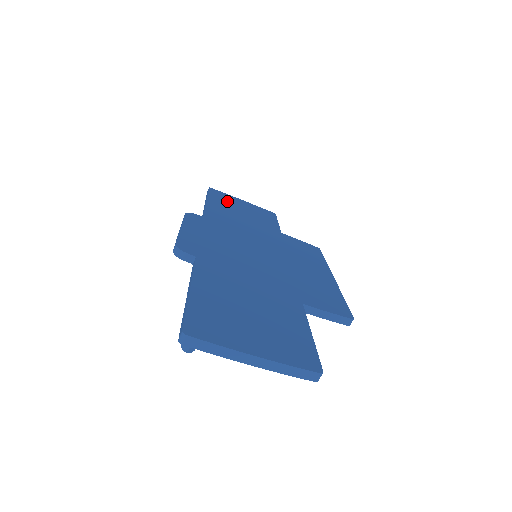
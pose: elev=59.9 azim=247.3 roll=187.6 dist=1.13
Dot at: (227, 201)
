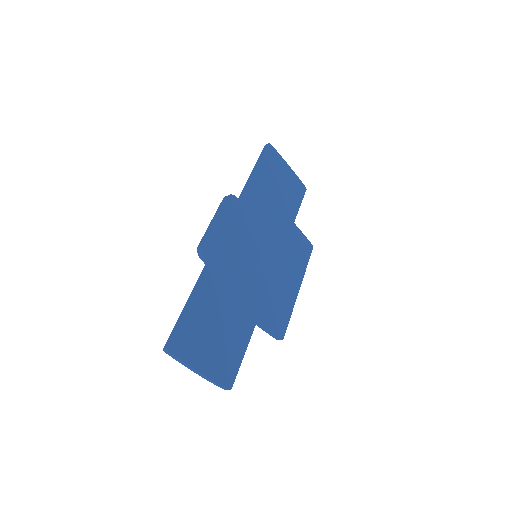
Dot at: (273, 169)
